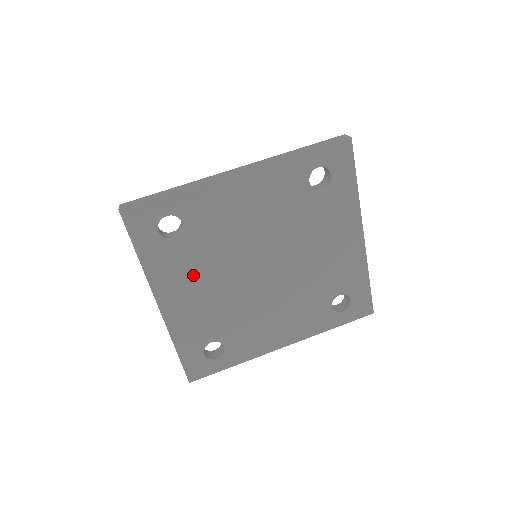
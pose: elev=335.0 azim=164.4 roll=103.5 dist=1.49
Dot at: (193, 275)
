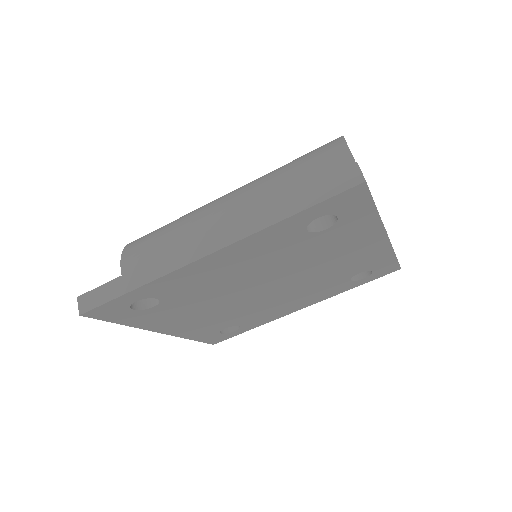
Dot at: (187, 313)
